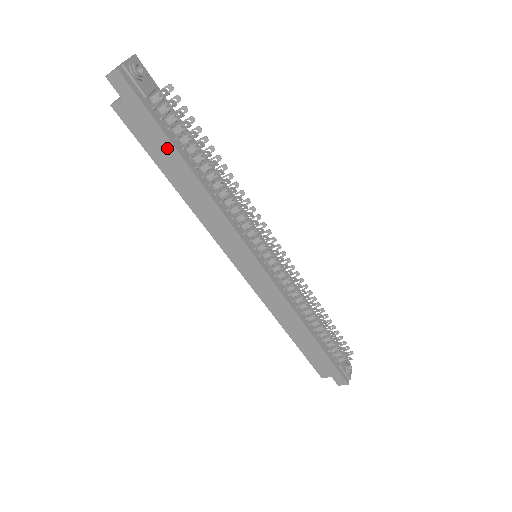
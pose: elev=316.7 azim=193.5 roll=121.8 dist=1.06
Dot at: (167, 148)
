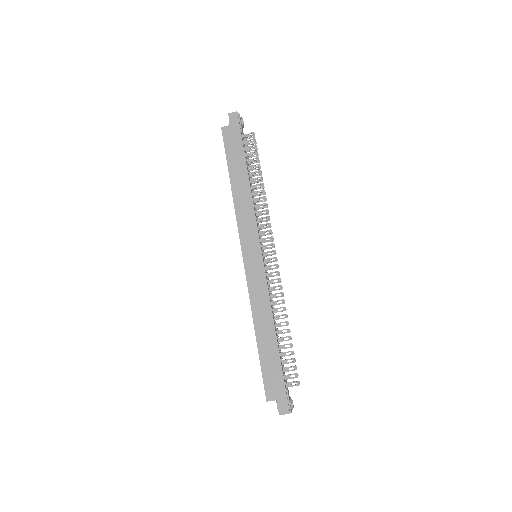
Dot at: (240, 157)
